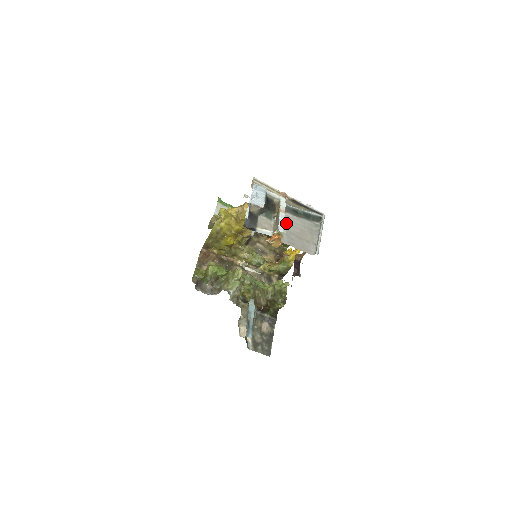
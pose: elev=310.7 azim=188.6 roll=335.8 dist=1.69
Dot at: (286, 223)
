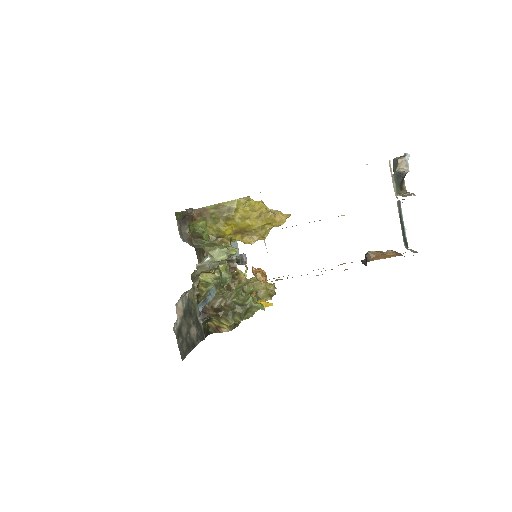
Dot at: occluded
